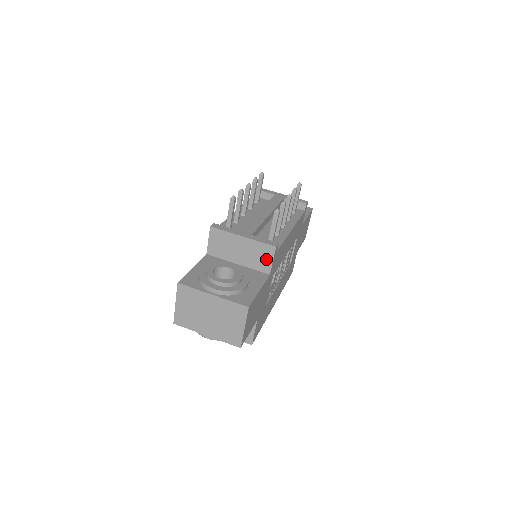
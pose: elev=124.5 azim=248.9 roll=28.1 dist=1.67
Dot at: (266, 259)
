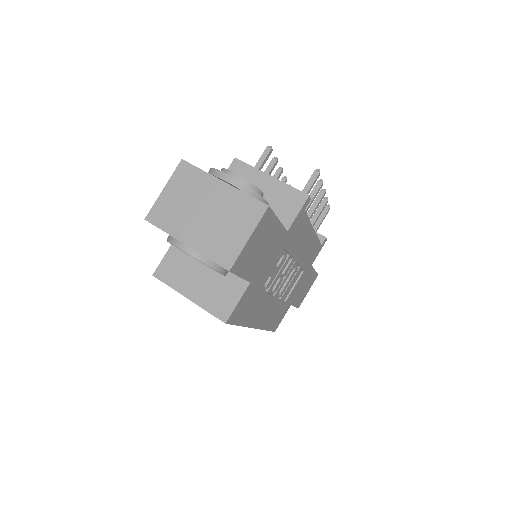
Dot at: (290, 209)
